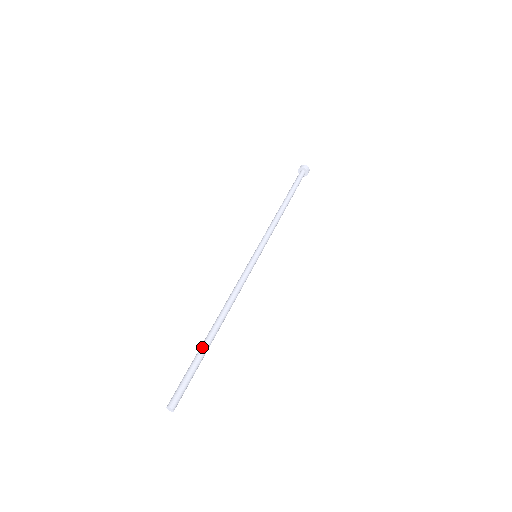
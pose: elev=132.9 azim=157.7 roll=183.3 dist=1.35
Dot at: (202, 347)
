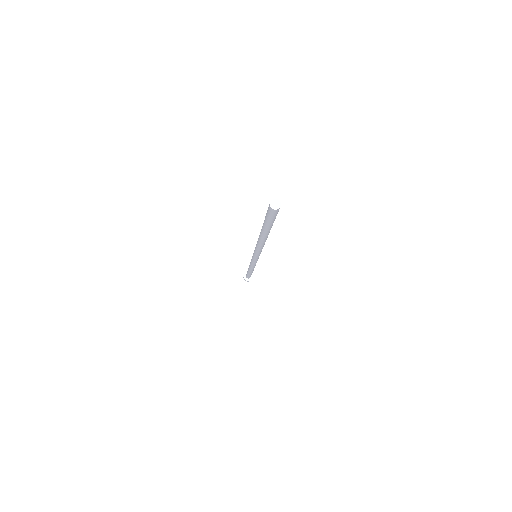
Dot at: occluded
